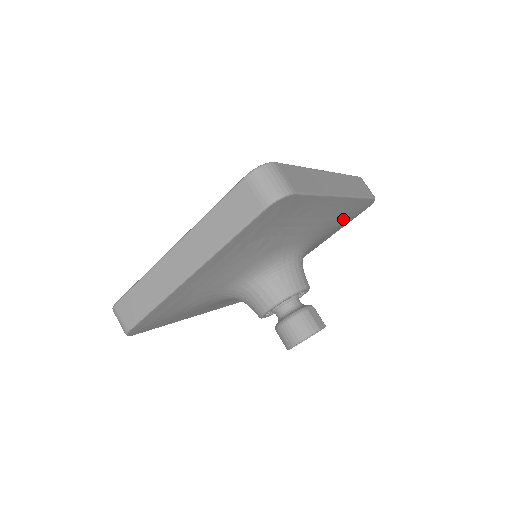
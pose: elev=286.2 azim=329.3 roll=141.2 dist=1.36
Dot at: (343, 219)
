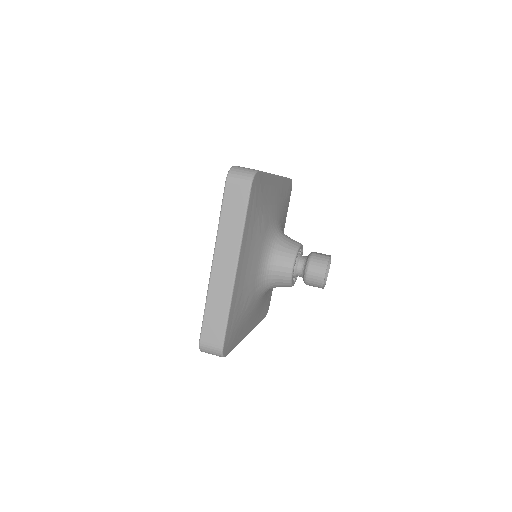
Dot at: (285, 201)
